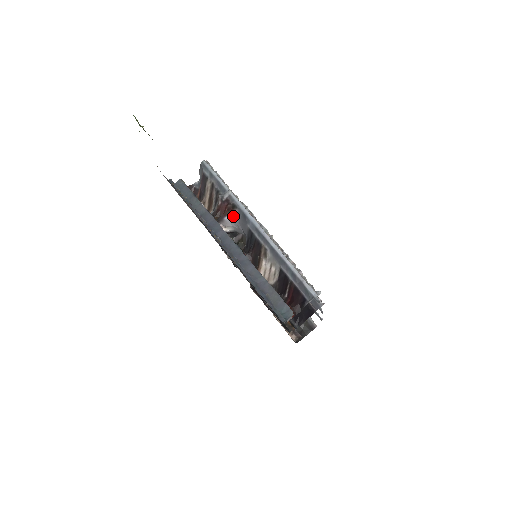
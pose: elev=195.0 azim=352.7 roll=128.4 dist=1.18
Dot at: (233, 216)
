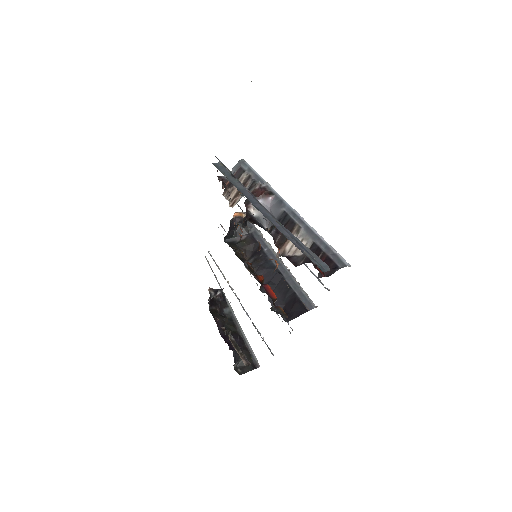
Dot at: (267, 201)
